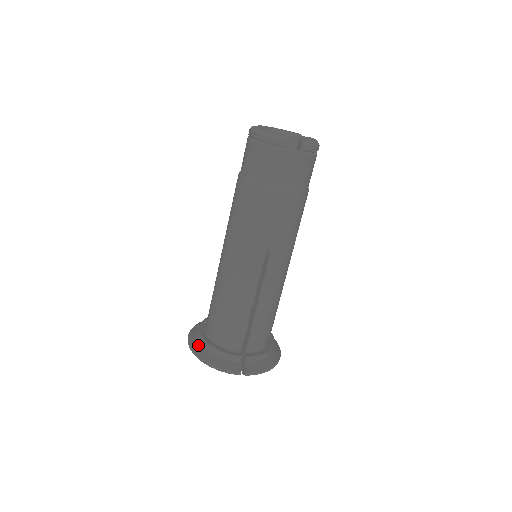
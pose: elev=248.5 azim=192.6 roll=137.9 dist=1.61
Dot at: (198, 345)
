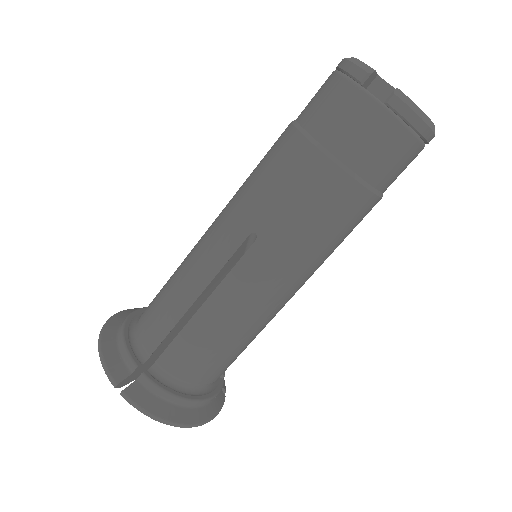
Dot at: (119, 319)
